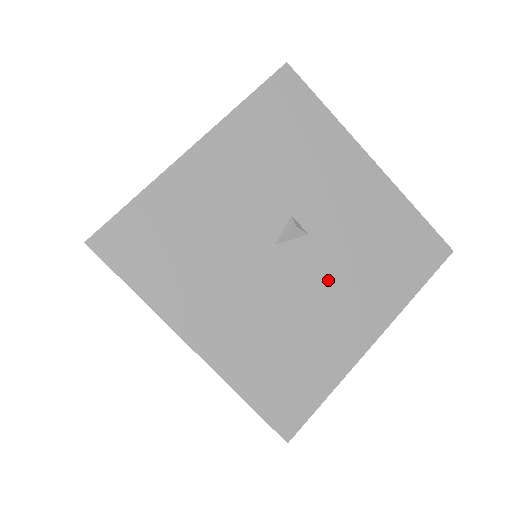
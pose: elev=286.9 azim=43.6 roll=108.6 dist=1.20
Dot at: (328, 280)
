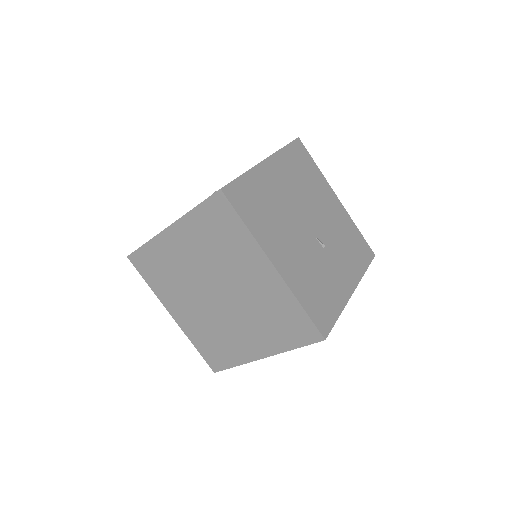
Dot at: occluded
